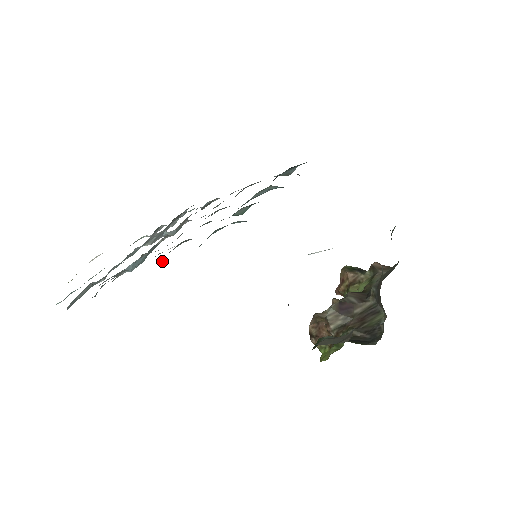
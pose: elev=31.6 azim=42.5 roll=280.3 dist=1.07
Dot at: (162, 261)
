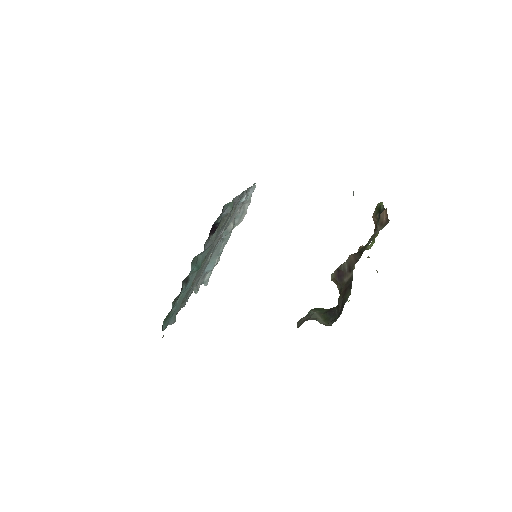
Dot at: occluded
